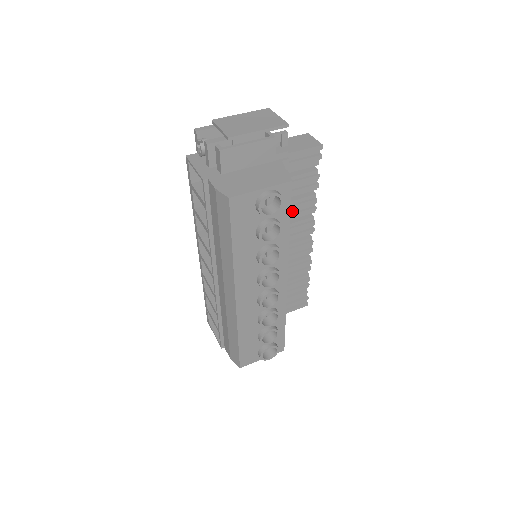
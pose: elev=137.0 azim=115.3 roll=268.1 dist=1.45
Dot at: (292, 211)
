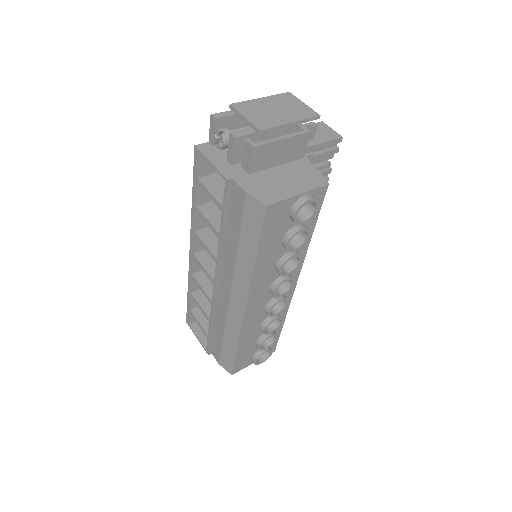
Dot at: occluded
